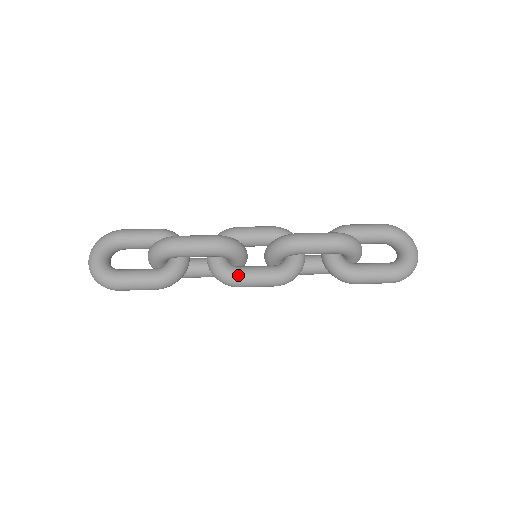
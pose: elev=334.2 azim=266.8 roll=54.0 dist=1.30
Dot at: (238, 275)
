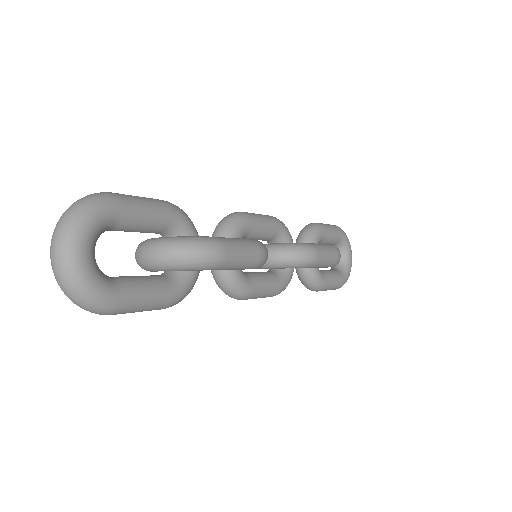
Dot at: (253, 290)
